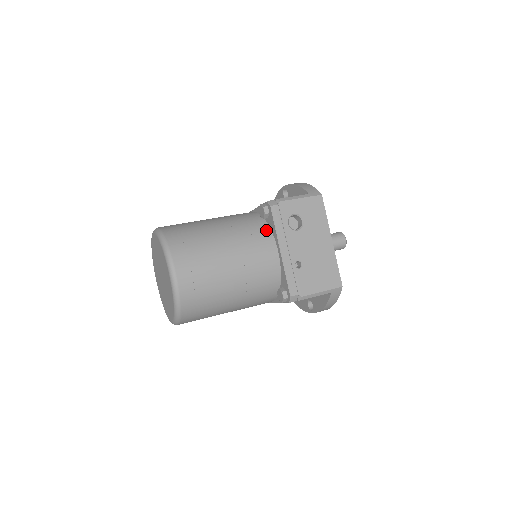
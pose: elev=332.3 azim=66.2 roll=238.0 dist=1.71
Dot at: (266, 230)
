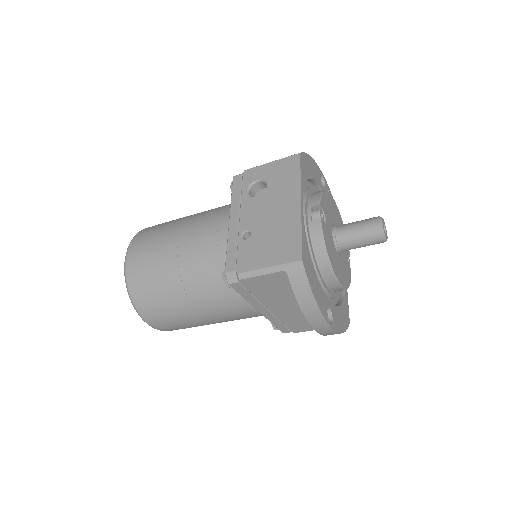
Dot at: occluded
